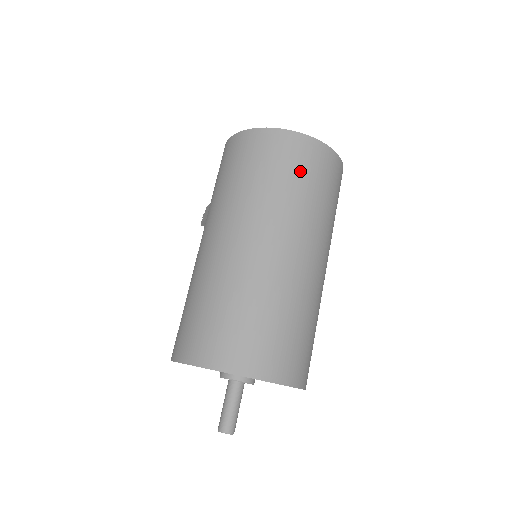
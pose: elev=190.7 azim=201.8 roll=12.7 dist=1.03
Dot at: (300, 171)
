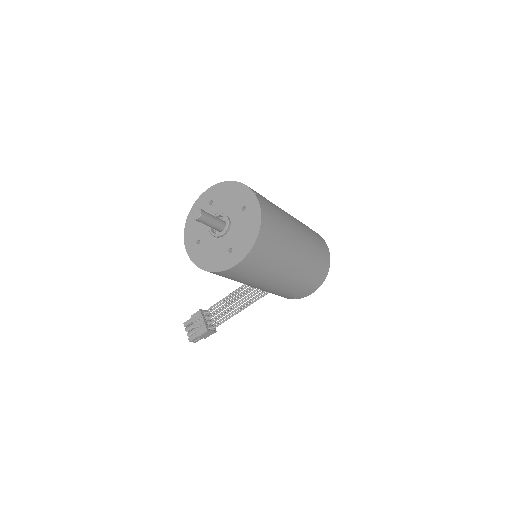
Dot at: (316, 235)
